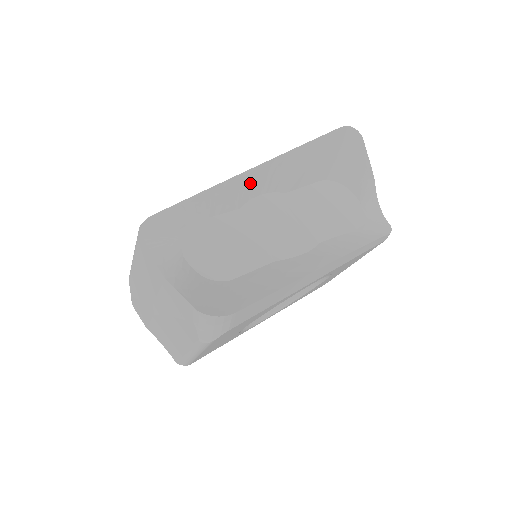
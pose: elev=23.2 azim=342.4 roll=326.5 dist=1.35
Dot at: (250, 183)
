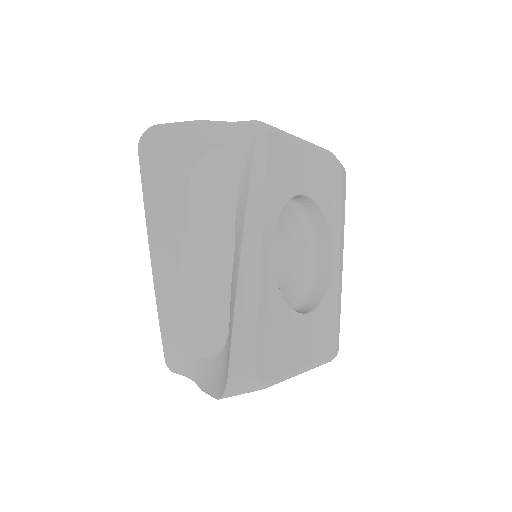
Dot at: (164, 265)
